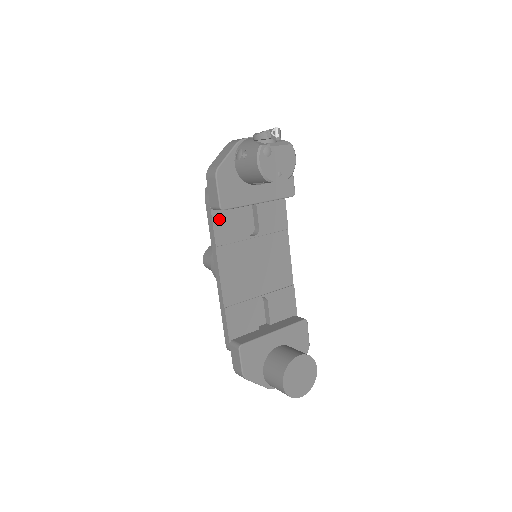
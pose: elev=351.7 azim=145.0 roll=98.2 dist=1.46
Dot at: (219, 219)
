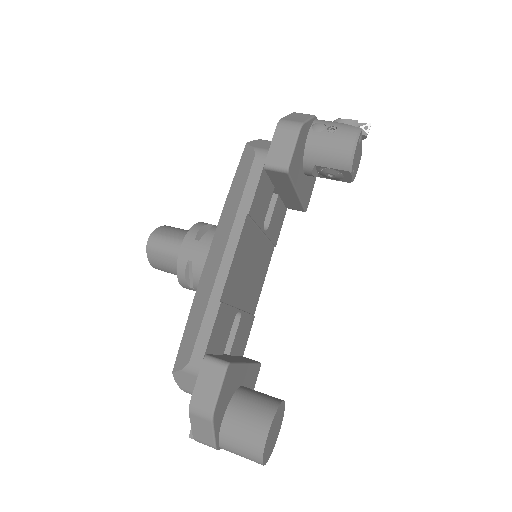
Dot at: (262, 184)
